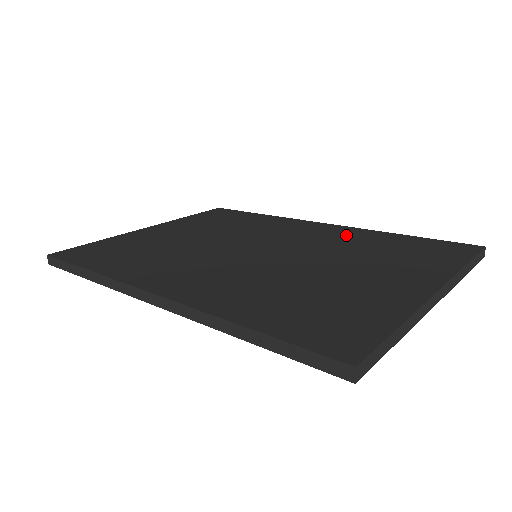
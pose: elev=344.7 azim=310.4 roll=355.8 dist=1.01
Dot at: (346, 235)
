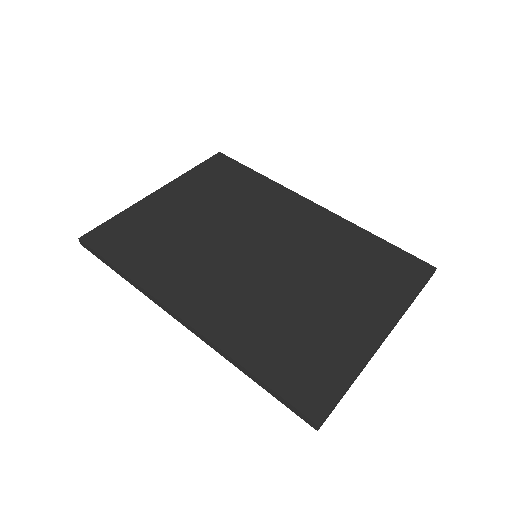
Dot at: (331, 232)
